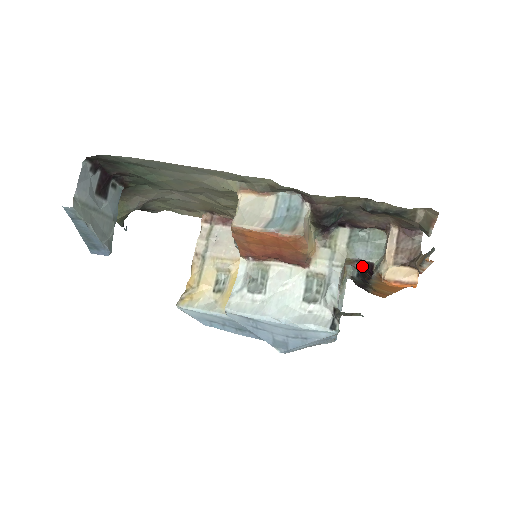
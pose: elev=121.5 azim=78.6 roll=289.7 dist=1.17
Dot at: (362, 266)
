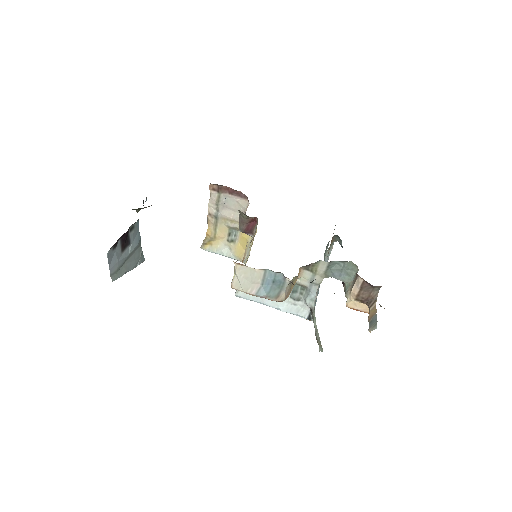
Dot at: occluded
